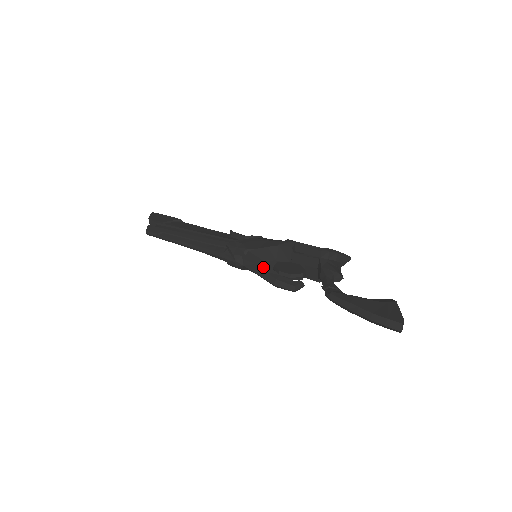
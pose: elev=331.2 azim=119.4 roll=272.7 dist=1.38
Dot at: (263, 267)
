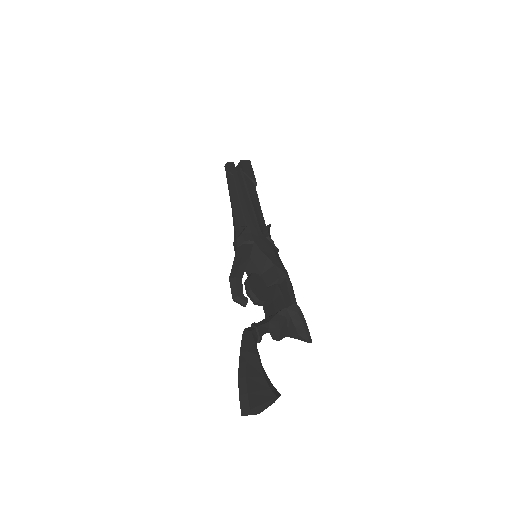
Dot at: (243, 262)
